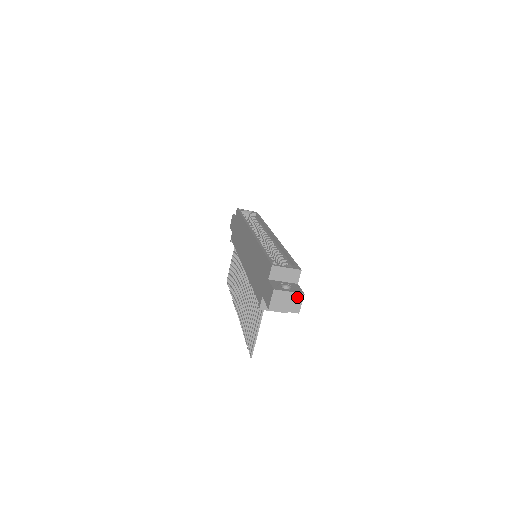
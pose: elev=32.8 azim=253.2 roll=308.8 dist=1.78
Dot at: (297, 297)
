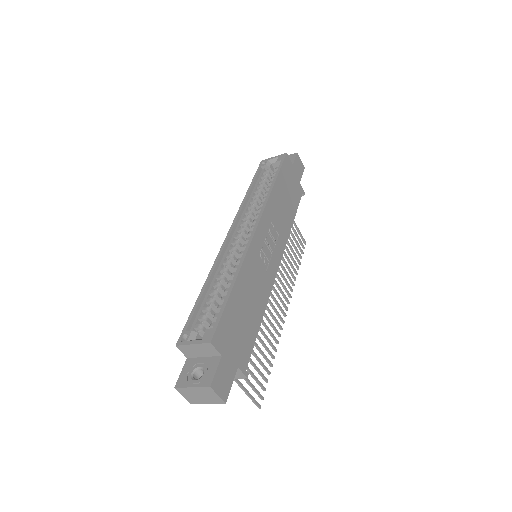
Dot at: (206, 390)
